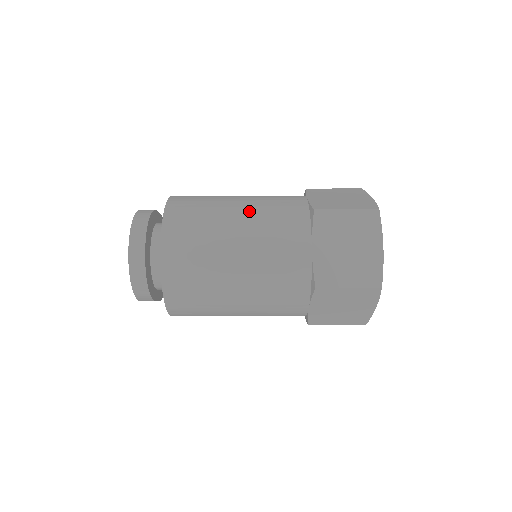
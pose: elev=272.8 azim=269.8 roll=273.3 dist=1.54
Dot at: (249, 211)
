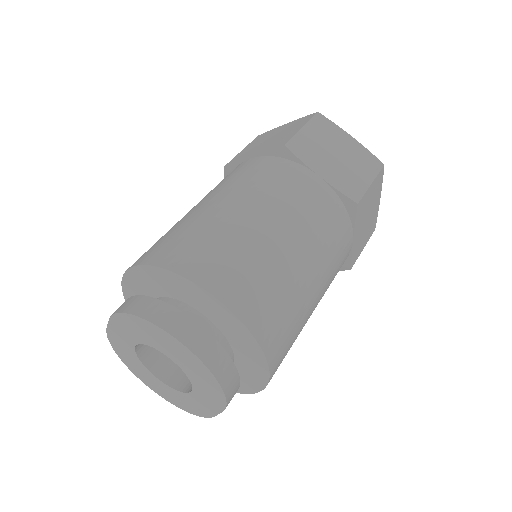
Dot at: (236, 196)
